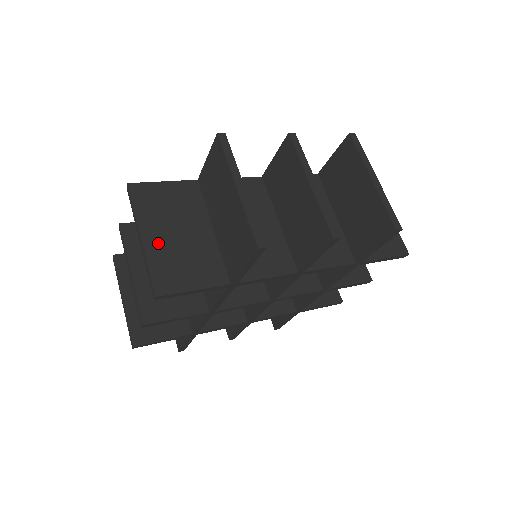
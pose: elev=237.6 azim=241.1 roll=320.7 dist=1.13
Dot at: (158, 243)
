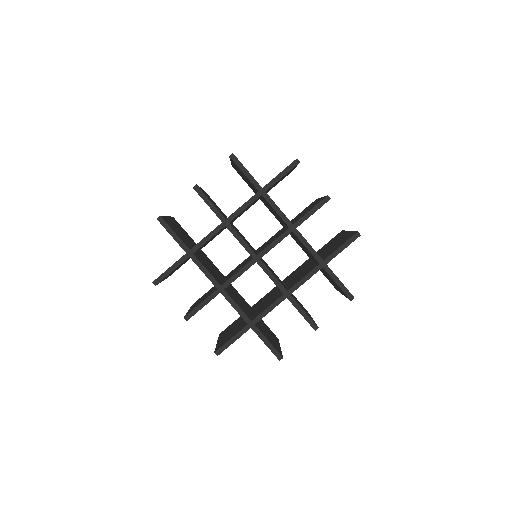
Dot at: occluded
